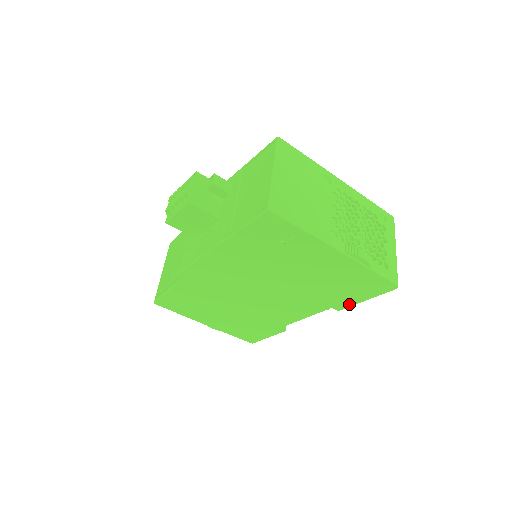
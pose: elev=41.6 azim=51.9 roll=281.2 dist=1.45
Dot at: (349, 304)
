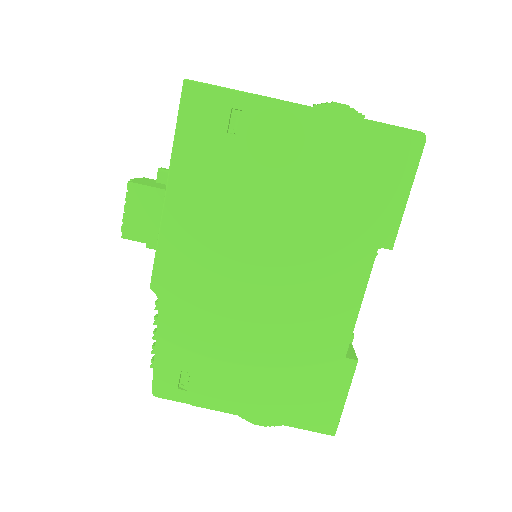
Dot at: (394, 222)
